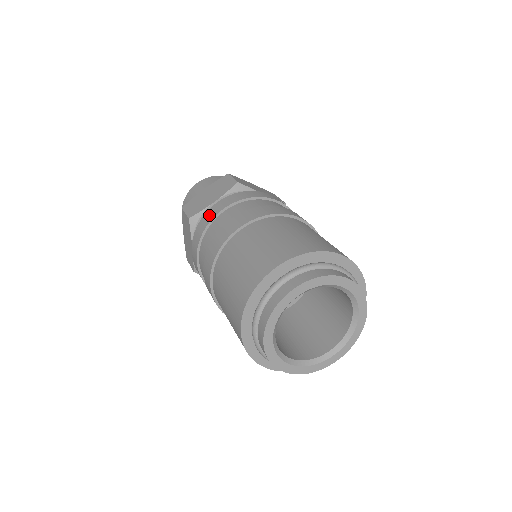
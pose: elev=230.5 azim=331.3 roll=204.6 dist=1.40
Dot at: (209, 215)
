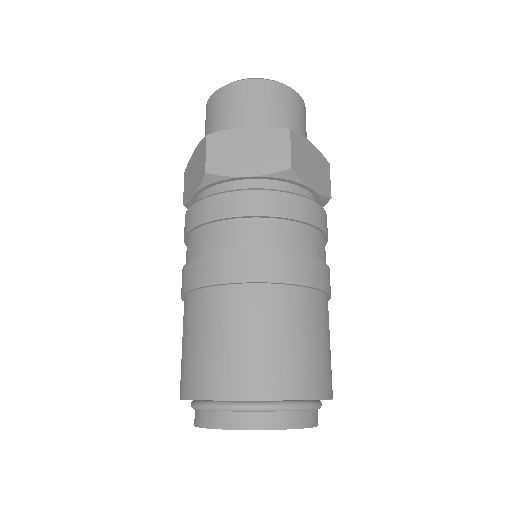
Dot at: (229, 205)
